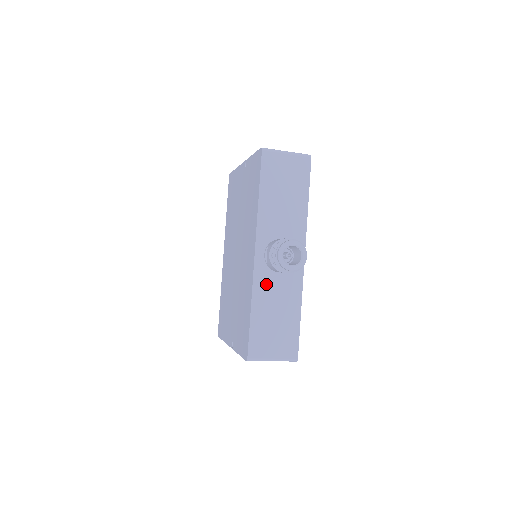
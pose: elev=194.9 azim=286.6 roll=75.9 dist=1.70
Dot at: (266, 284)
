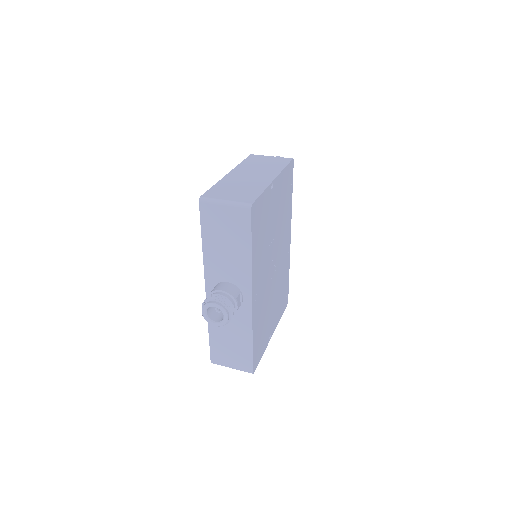
Dot at: occluded
